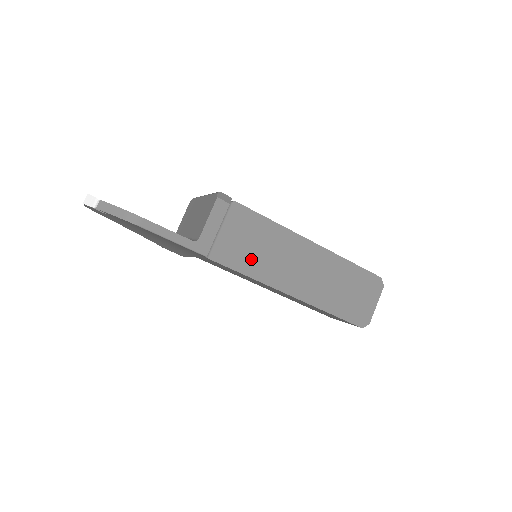
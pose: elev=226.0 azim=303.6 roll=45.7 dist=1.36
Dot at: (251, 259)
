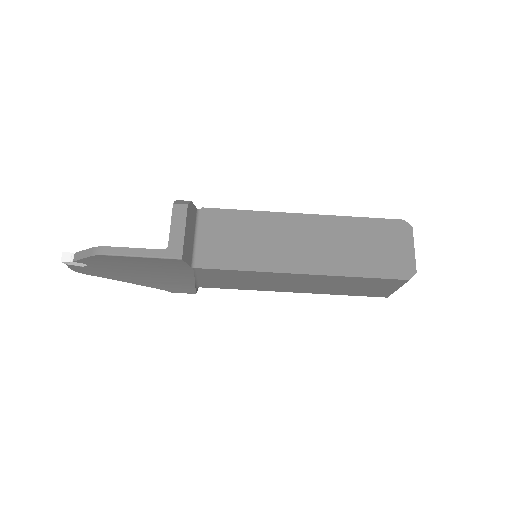
Dot at: (241, 253)
